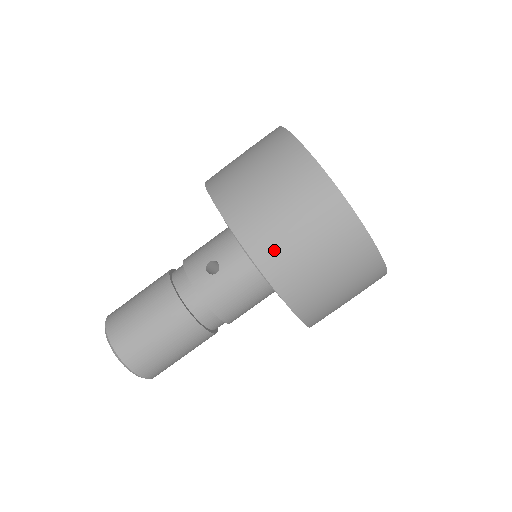
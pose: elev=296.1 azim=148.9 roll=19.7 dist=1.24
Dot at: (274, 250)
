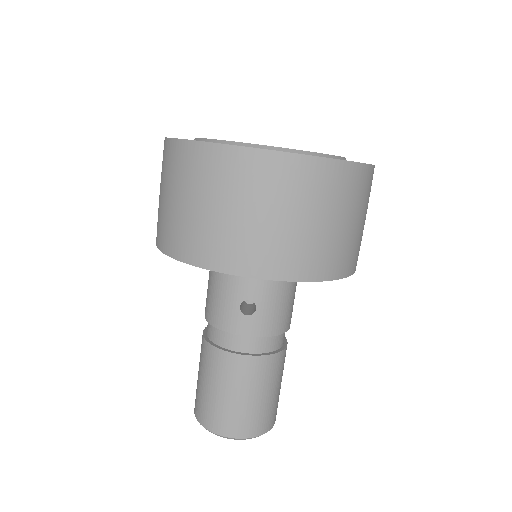
Dot at: (307, 256)
